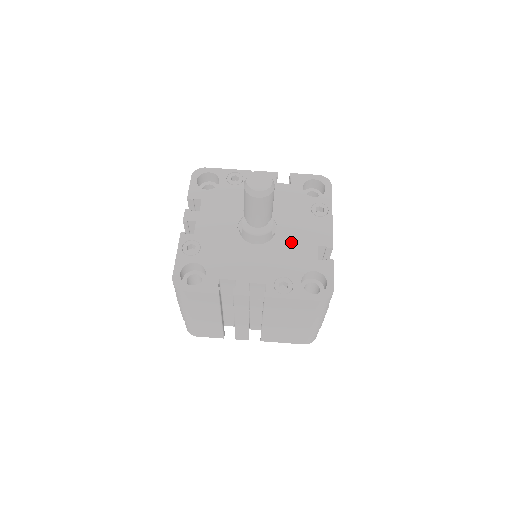
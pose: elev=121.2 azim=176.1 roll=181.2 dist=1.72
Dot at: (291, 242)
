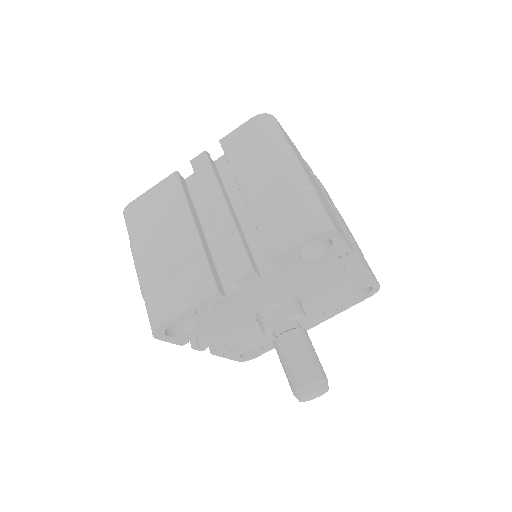
Dot at: occluded
